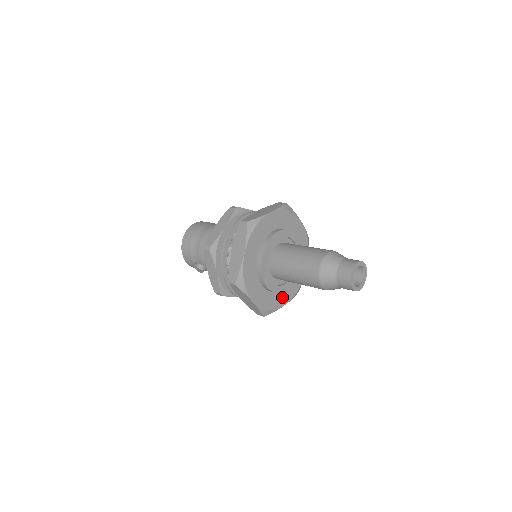
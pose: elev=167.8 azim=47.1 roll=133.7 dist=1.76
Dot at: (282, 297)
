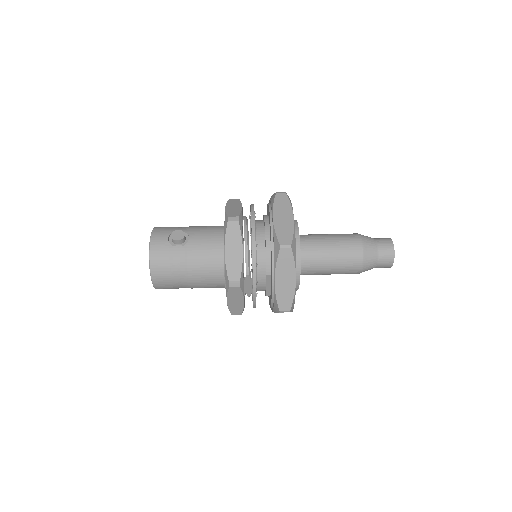
Dot at: occluded
